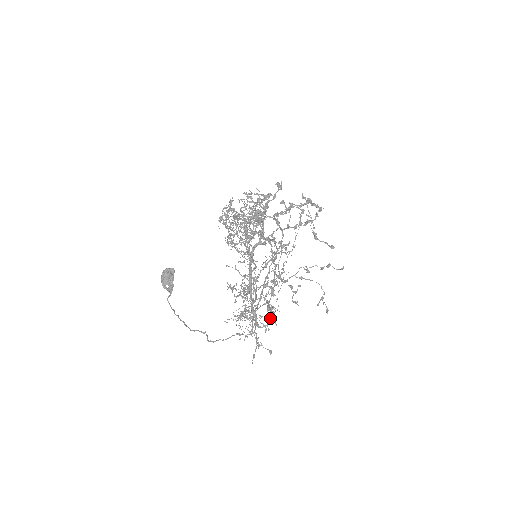
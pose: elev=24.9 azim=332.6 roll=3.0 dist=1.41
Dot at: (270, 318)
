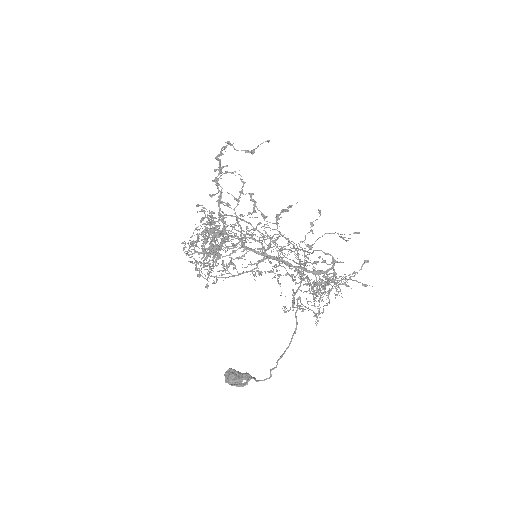
Dot at: occluded
